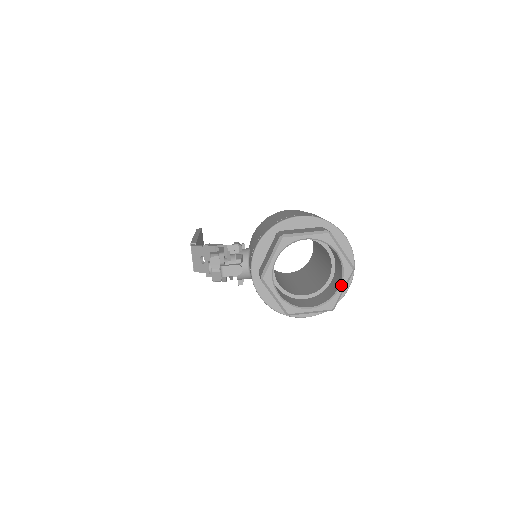
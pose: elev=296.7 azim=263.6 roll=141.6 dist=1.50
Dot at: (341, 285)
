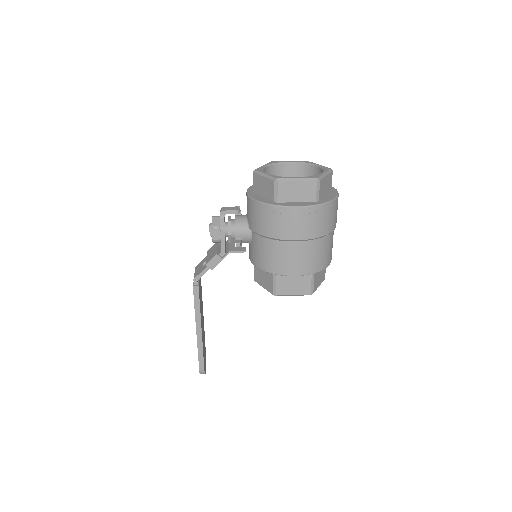
Dot at: (323, 172)
